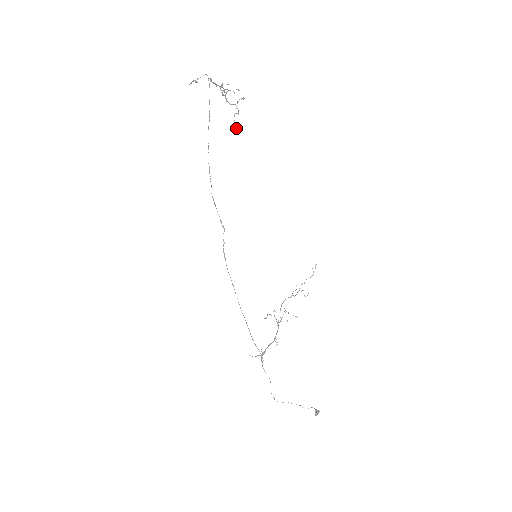
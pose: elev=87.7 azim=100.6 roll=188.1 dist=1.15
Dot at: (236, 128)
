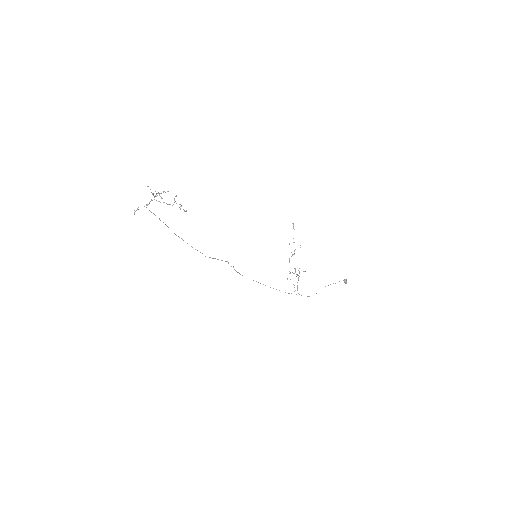
Dot at: occluded
